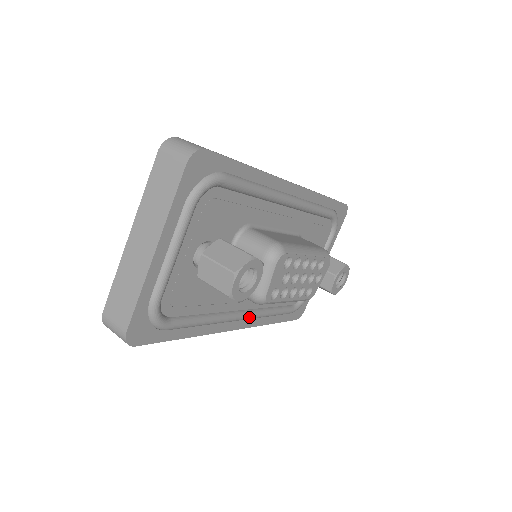
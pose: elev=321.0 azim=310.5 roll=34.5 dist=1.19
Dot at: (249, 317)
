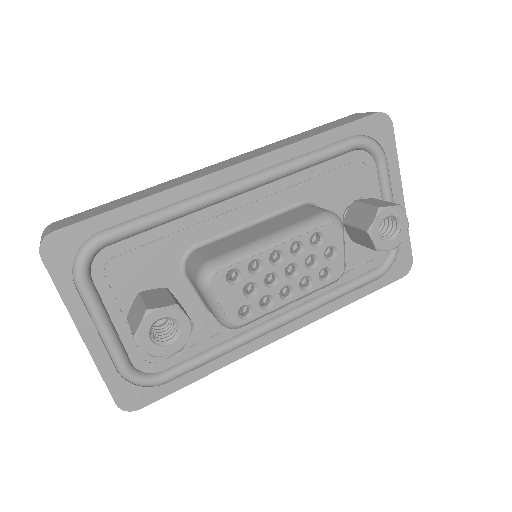
Dot at: (291, 319)
